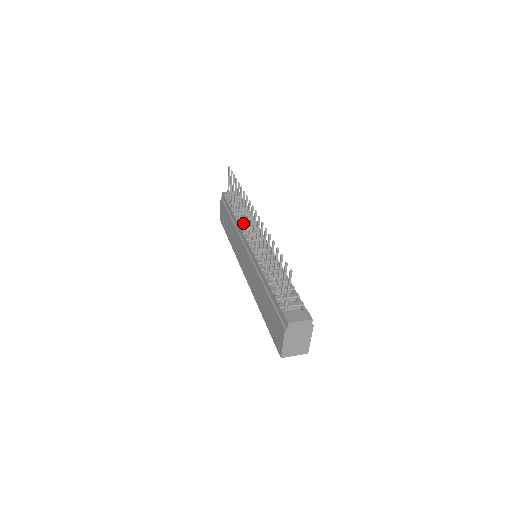
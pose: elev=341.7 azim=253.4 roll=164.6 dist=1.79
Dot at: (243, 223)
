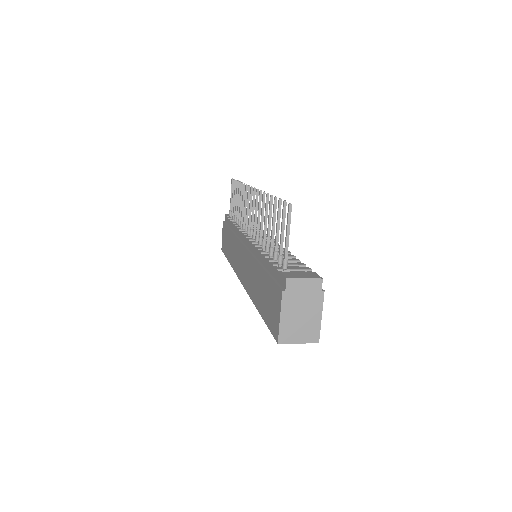
Dot at: occluded
